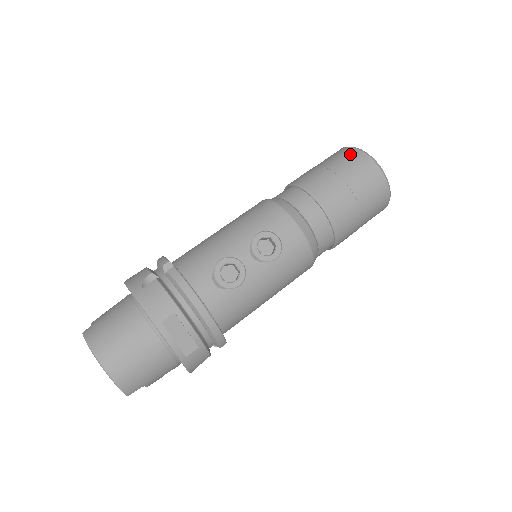
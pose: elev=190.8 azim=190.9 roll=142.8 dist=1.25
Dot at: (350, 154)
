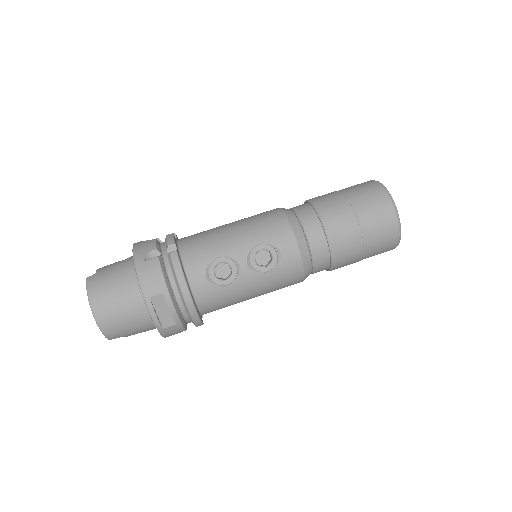
Dot at: (376, 193)
